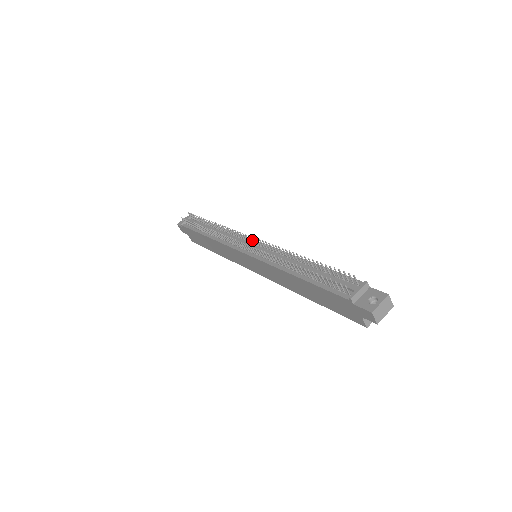
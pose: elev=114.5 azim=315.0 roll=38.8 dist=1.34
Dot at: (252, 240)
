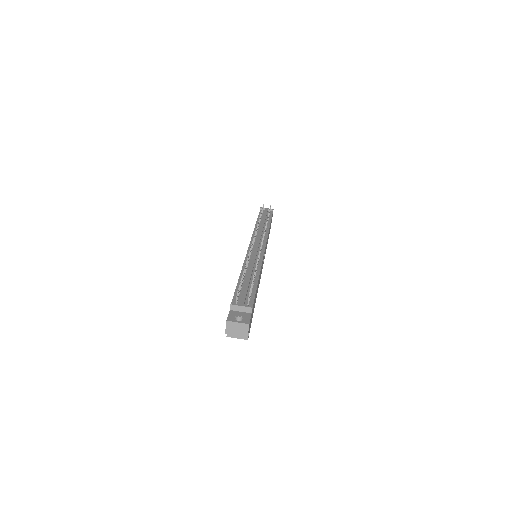
Dot at: (265, 245)
